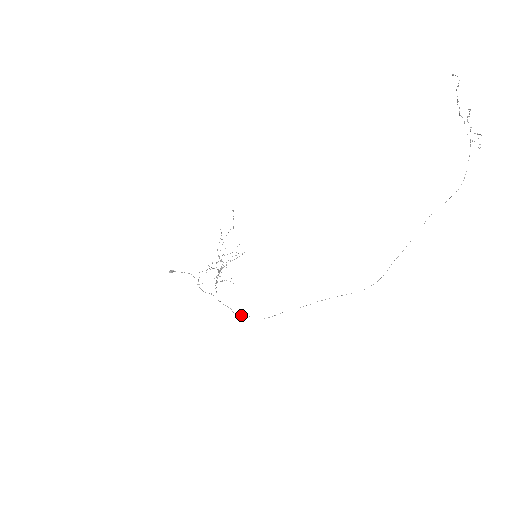
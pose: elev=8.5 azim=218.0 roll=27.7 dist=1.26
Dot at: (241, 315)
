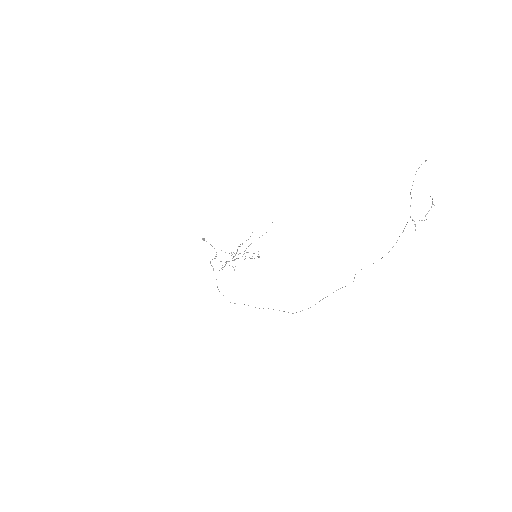
Dot at: occluded
